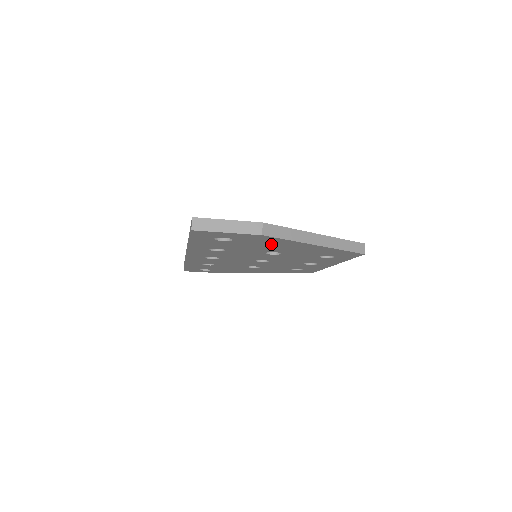
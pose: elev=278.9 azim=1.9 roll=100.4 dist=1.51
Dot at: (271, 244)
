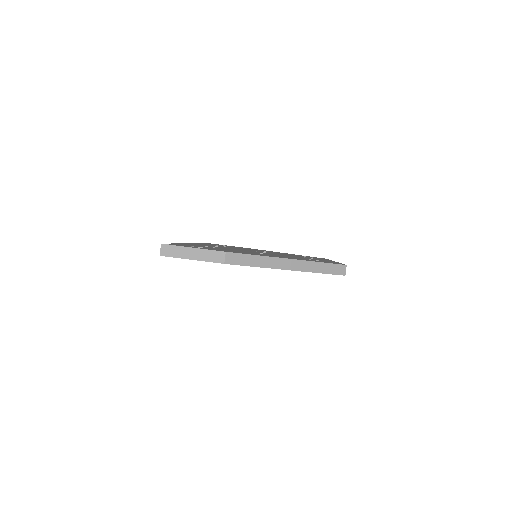
Dot at: occluded
